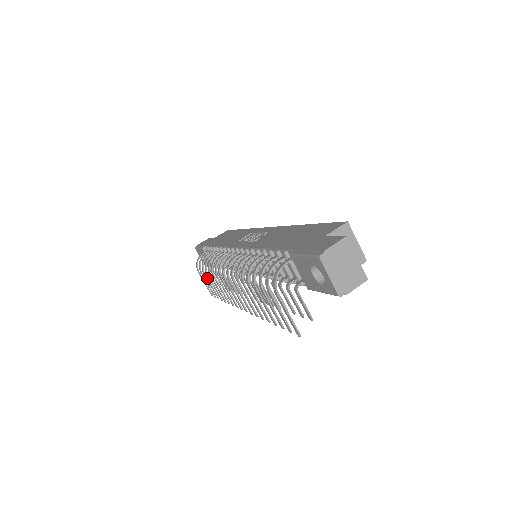
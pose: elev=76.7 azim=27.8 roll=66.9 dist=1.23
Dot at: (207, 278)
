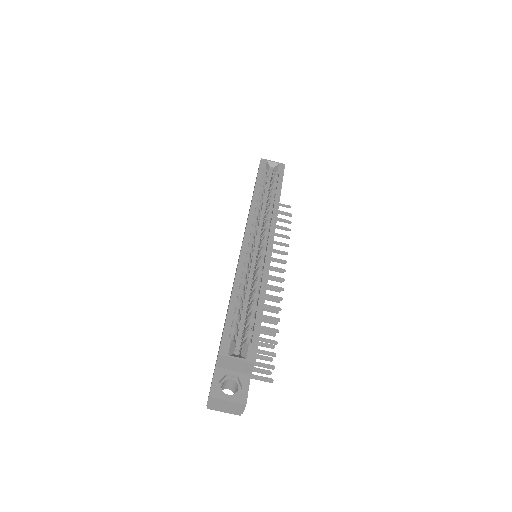
Dot at: occluded
